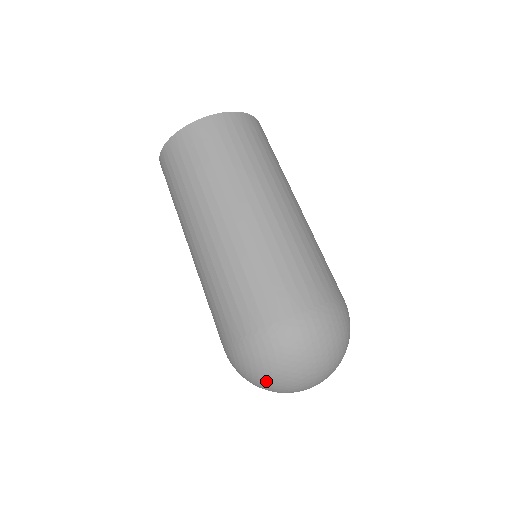
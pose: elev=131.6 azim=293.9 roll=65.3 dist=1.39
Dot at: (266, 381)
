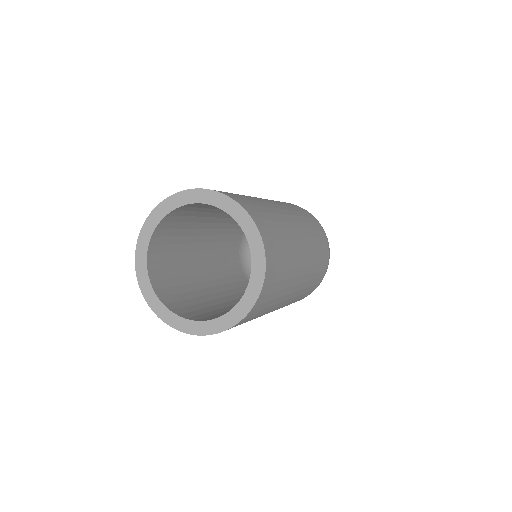
Dot at: occluded
